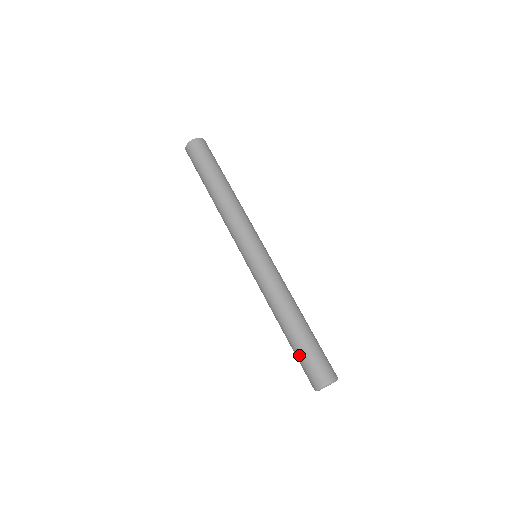
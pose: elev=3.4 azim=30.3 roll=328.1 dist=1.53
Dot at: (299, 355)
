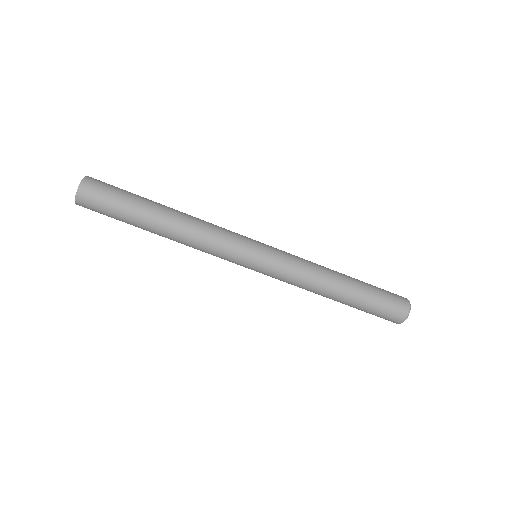
Dot at: (376, 293)
